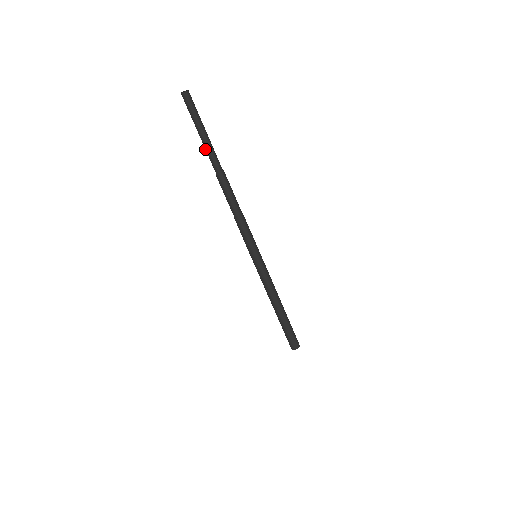
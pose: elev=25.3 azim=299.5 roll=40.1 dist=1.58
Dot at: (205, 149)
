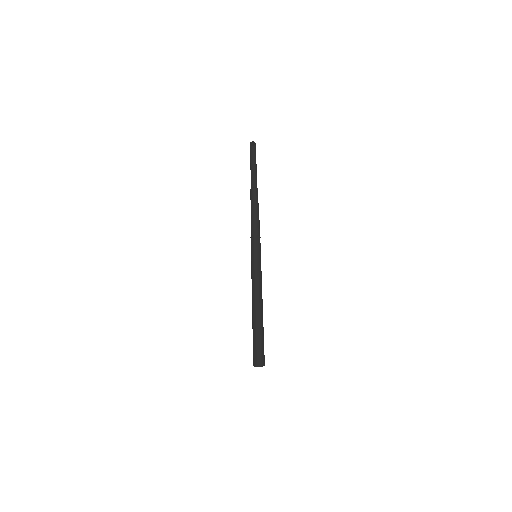
Dot at: occluded
